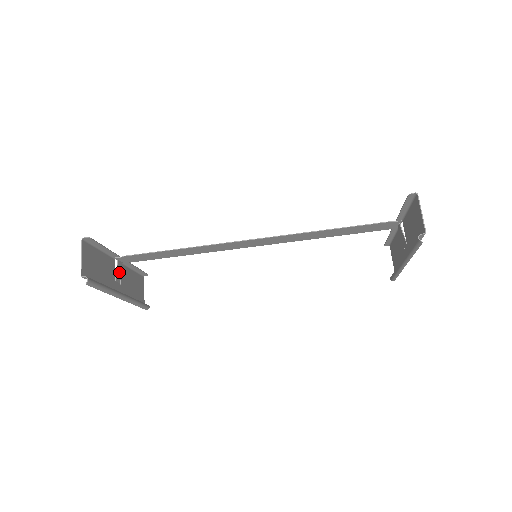
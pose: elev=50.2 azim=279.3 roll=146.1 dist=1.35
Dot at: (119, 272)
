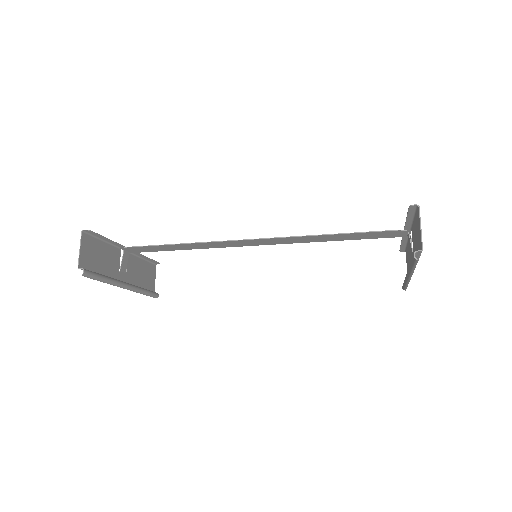
Dot at: (125, 262)
